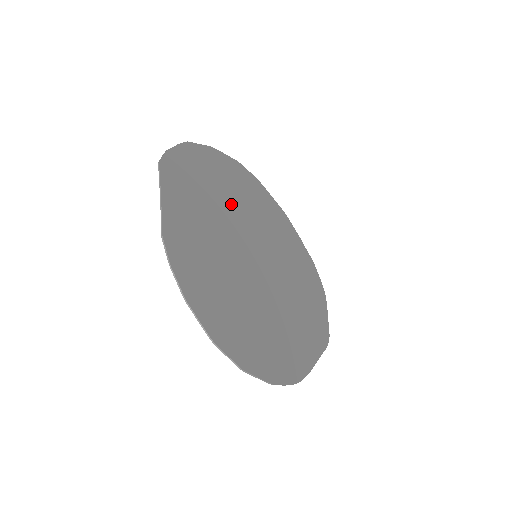
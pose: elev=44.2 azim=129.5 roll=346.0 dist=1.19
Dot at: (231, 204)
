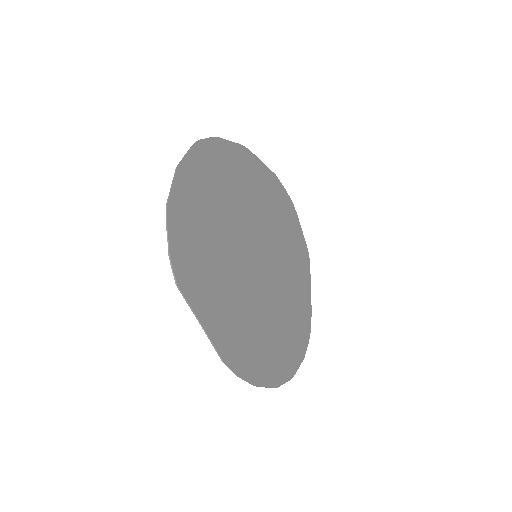
Dot at: (222, 226)
